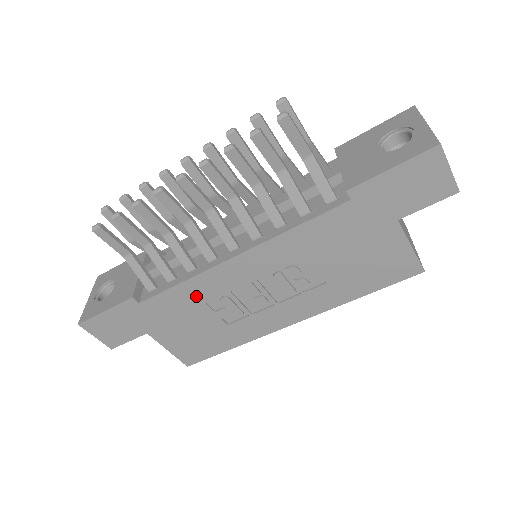
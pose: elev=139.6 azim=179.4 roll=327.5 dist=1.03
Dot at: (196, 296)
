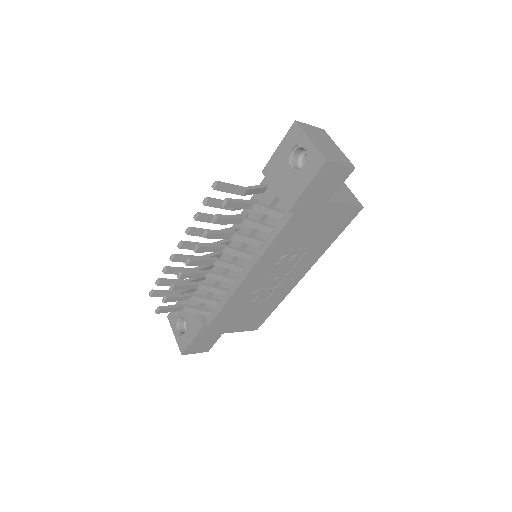
Dot at: (238, 303)
